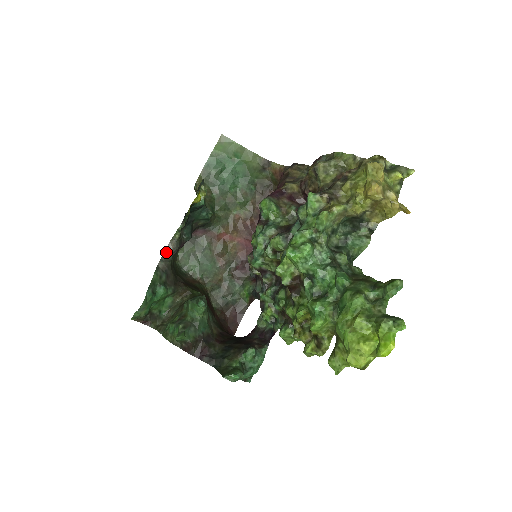
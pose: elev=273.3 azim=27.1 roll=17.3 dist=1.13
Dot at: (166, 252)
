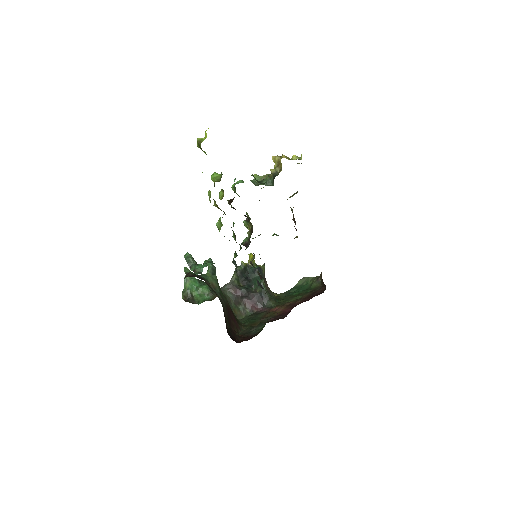
Dot at: (225, 285)
